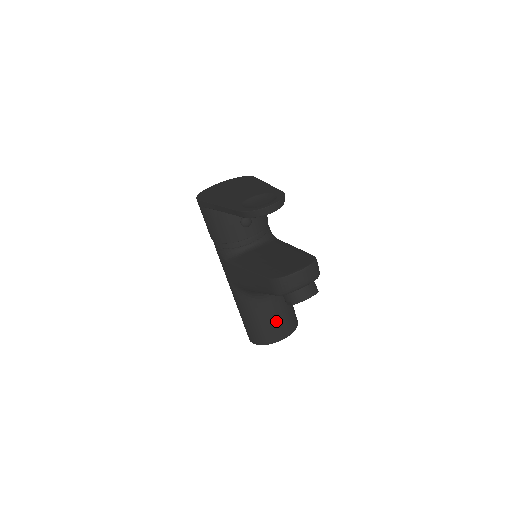
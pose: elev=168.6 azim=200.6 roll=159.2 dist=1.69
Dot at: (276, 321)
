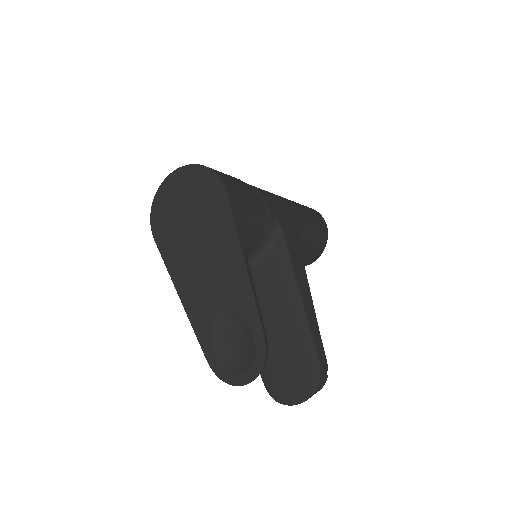
Dot at: occluded
